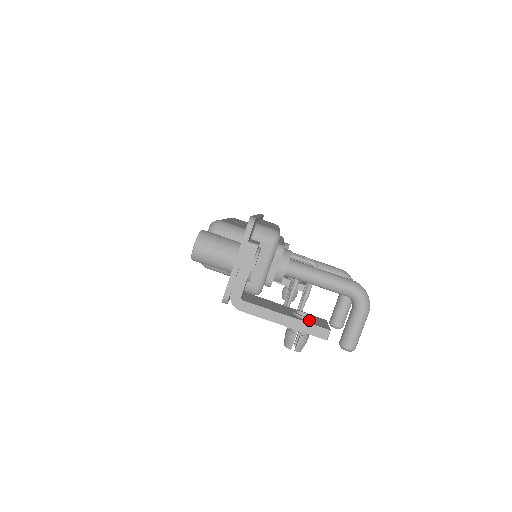
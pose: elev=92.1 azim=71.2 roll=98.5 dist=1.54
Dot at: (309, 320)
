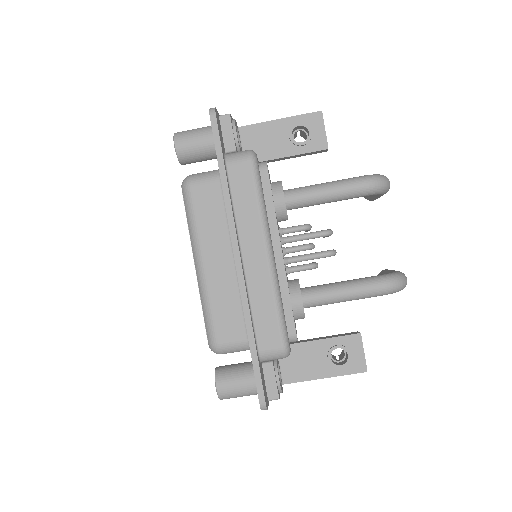
Dot at: (345, 366)
